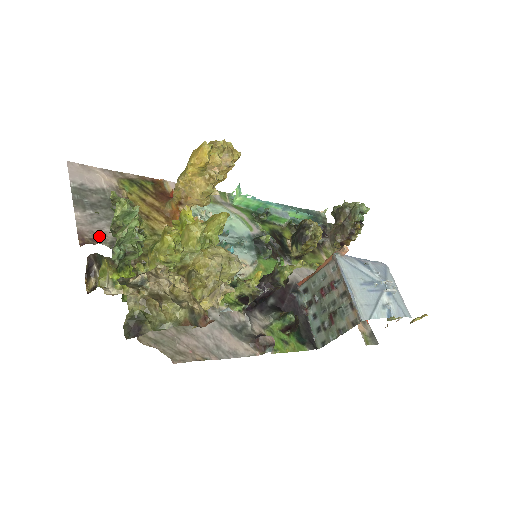
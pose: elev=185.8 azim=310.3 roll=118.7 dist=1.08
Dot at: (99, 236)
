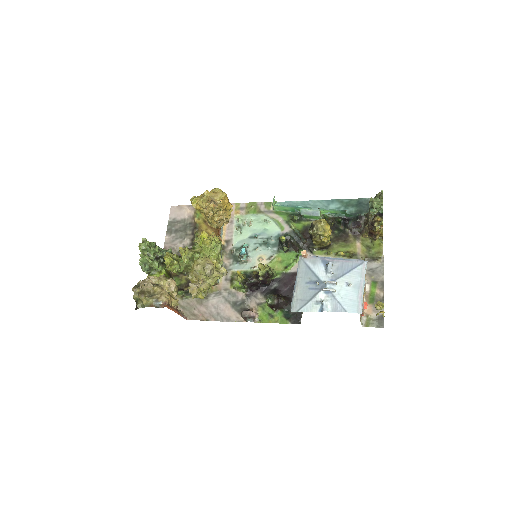
Dot at: (173, 249)
